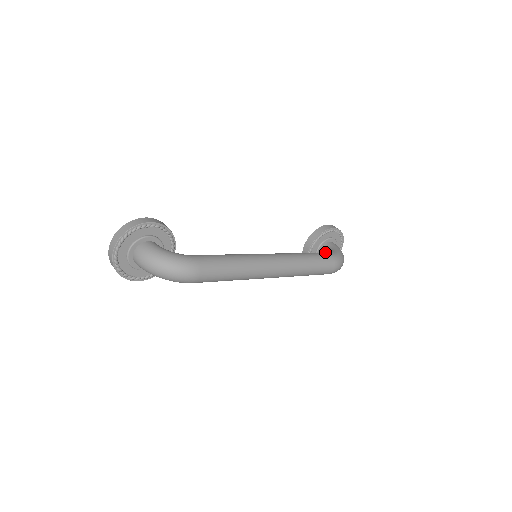
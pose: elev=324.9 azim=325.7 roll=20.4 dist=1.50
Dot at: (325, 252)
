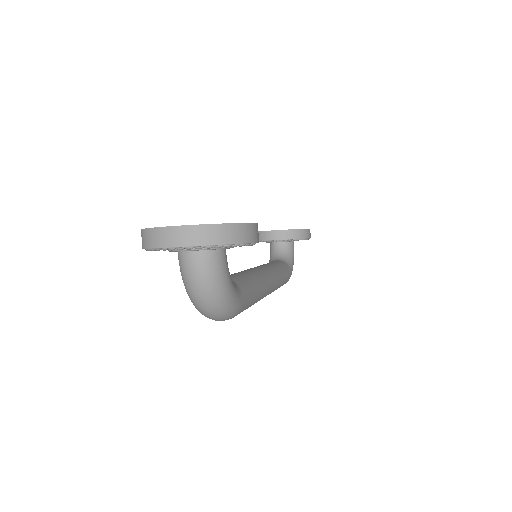
Dot at: (289, 267)
